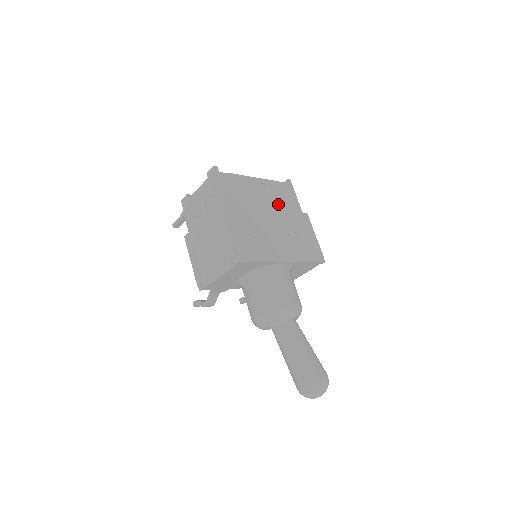
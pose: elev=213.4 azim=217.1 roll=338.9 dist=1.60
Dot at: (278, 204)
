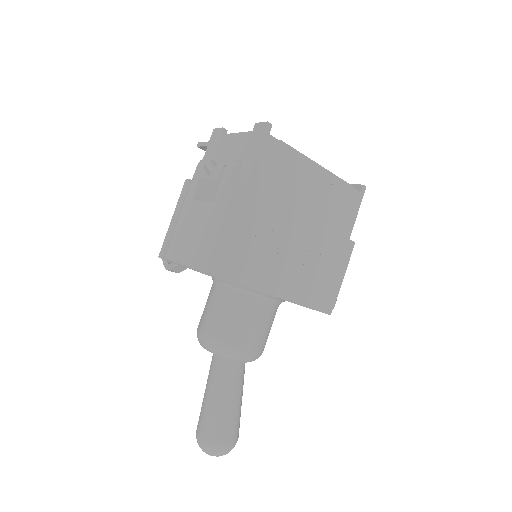
Dot at: (324, 215)
